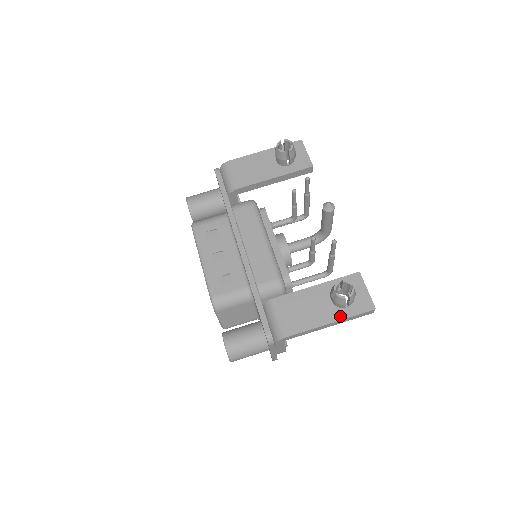
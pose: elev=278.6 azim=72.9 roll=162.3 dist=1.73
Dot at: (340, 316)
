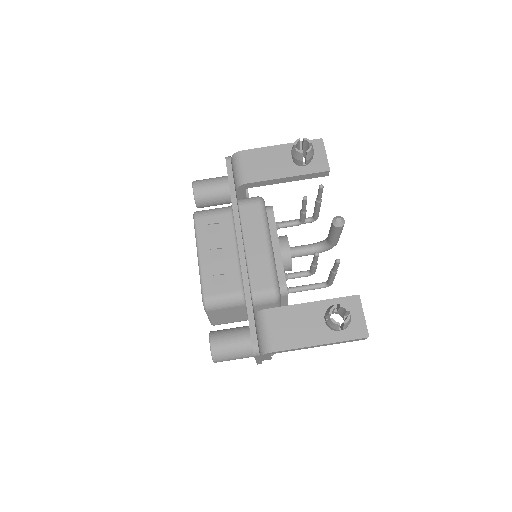
Dot at: (331, 339)
